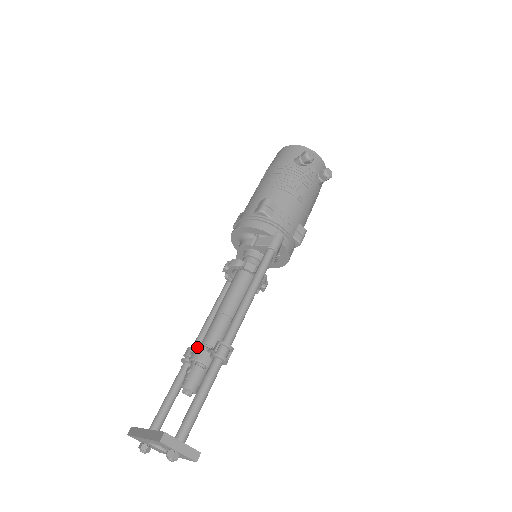
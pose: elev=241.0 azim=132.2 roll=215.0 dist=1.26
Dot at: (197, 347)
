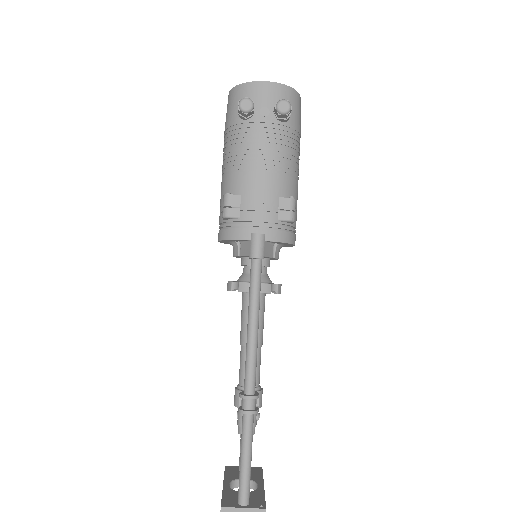
Dot at: occluded
